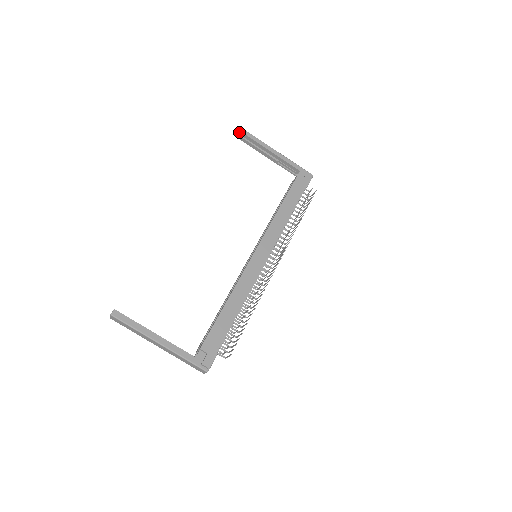
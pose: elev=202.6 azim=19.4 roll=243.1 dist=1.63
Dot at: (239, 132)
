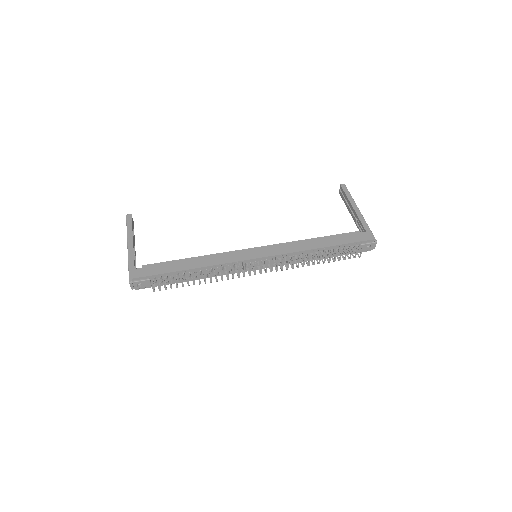
Dot at: (340, 186)
